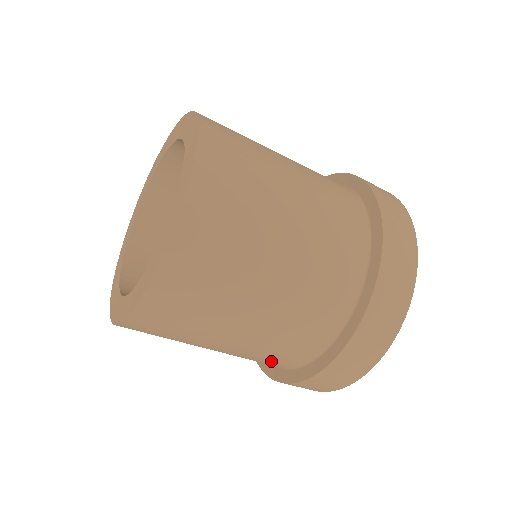
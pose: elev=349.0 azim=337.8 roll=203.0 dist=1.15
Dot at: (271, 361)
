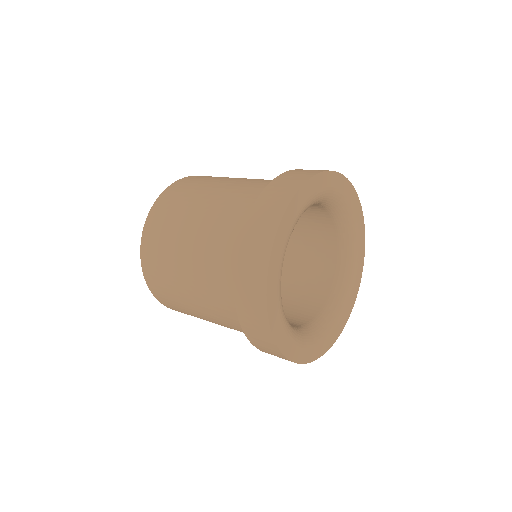
Dot at: occluded
